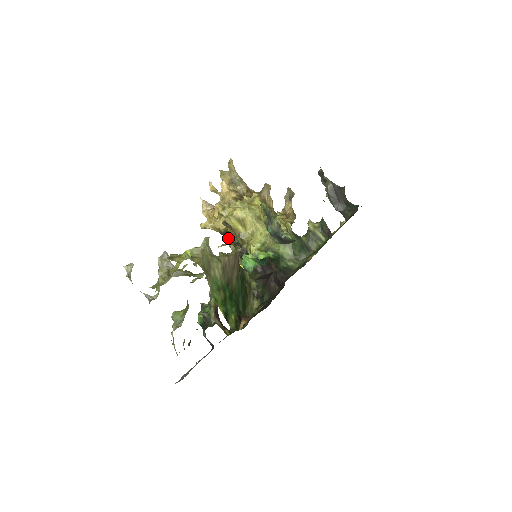
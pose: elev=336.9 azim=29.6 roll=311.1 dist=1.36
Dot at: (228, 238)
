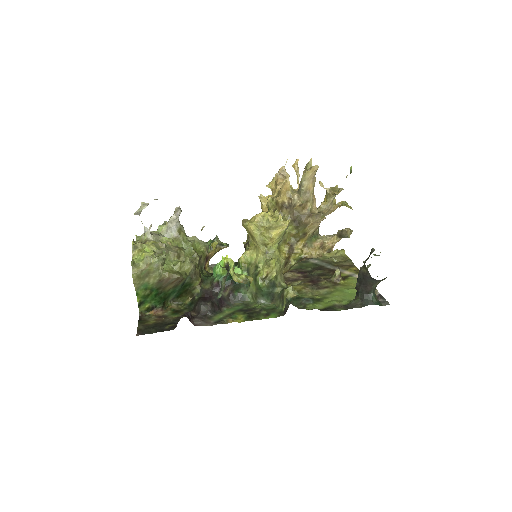
Dot at: occluded
